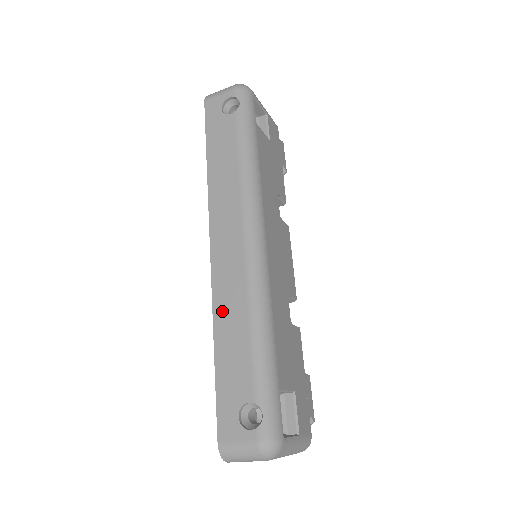
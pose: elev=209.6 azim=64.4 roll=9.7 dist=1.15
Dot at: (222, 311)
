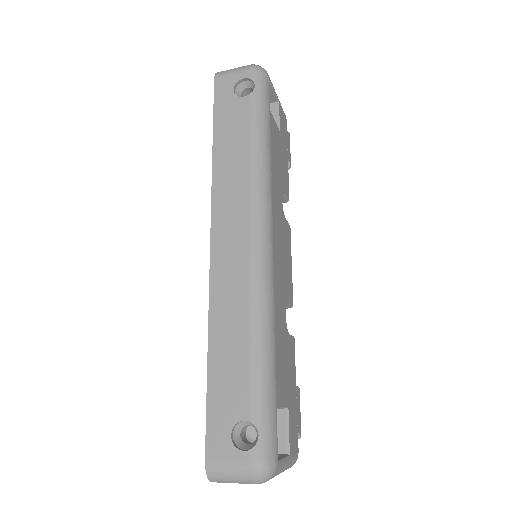
Dot at: (220, 316)
